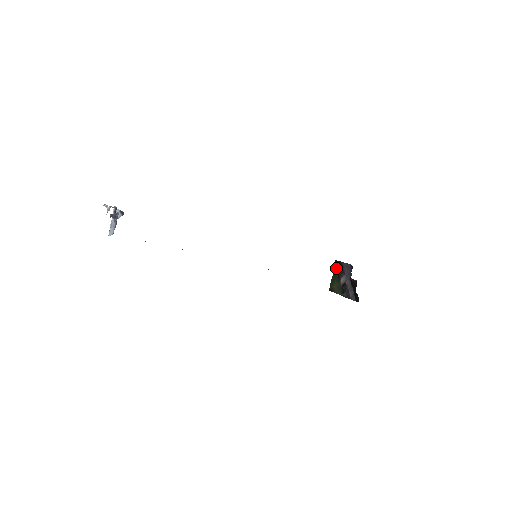
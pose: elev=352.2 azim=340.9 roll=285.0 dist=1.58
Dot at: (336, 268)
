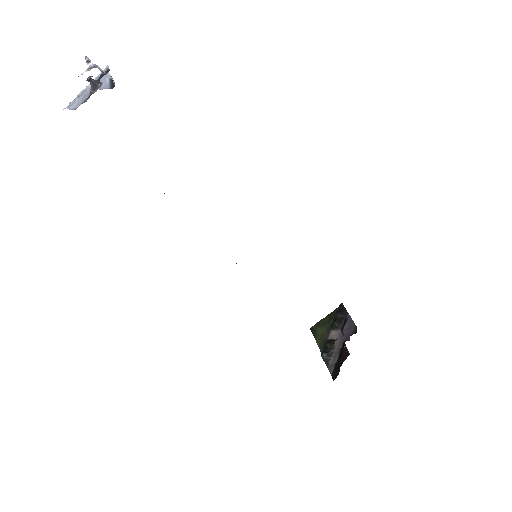
Dot at: (336, 313)
